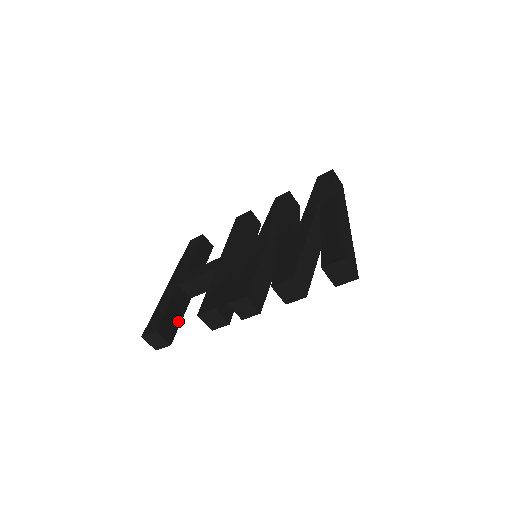
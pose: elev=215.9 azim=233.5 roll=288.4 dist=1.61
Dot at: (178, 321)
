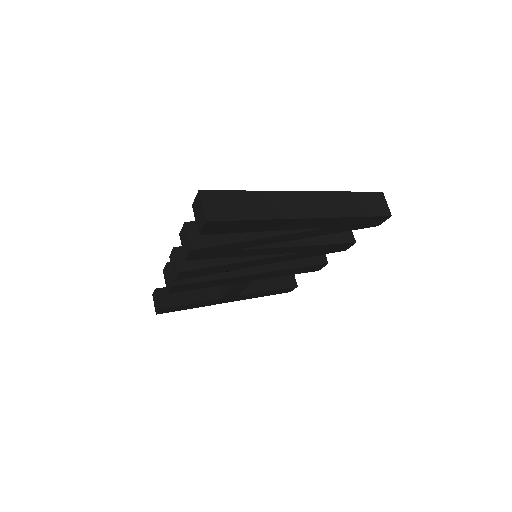
Dot at: (186, 301)
